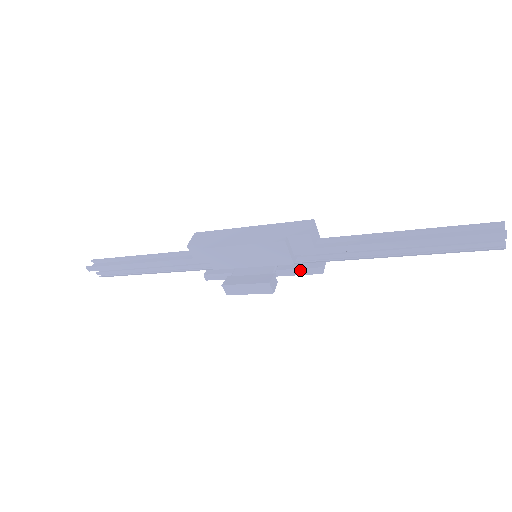
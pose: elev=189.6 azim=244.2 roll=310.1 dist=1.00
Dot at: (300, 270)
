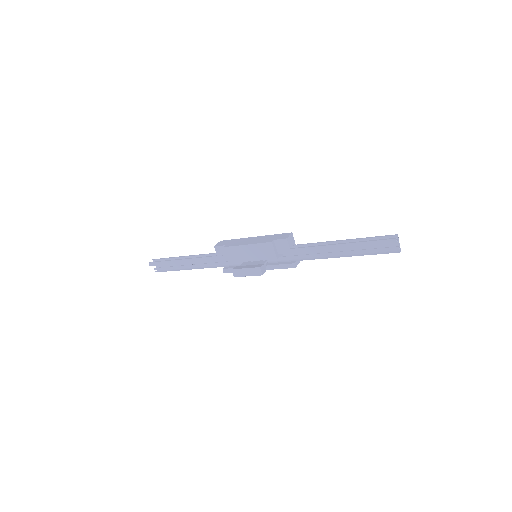
Dot at: (282, 265)
